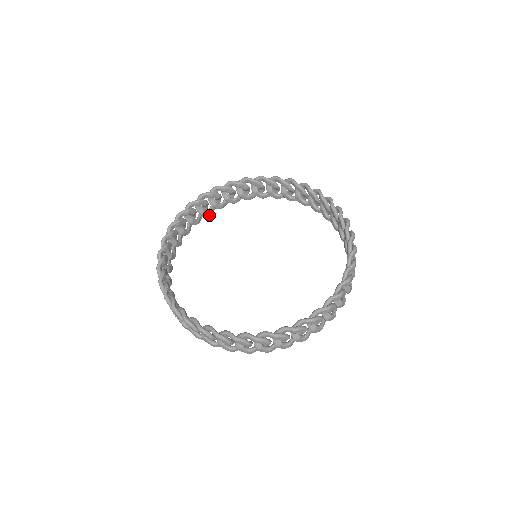
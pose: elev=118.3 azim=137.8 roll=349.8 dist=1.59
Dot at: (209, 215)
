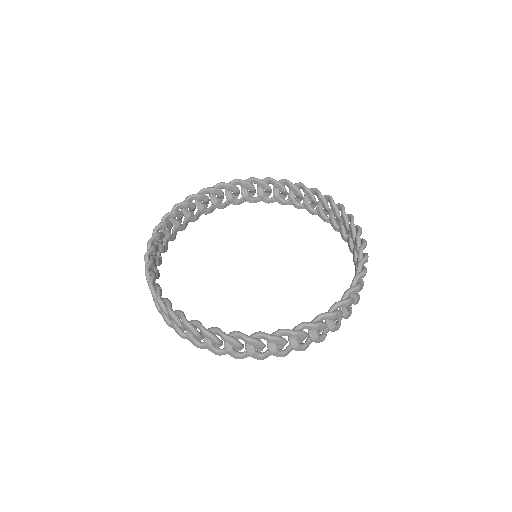
Dot at: (282, 204)
